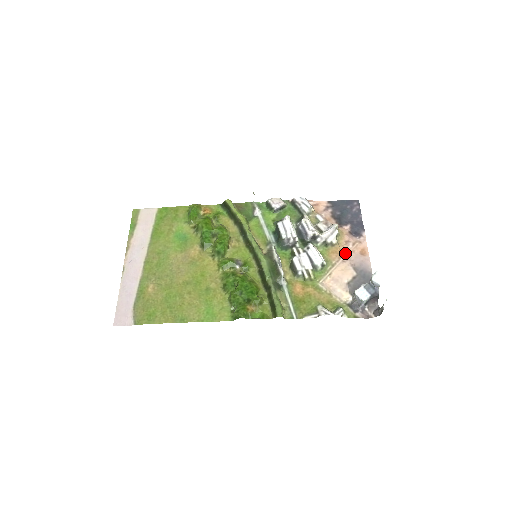
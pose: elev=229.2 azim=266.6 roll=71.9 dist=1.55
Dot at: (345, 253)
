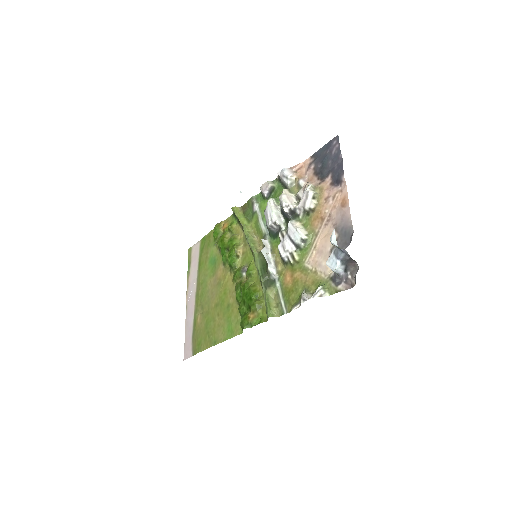
Dot at: (326, 214)
